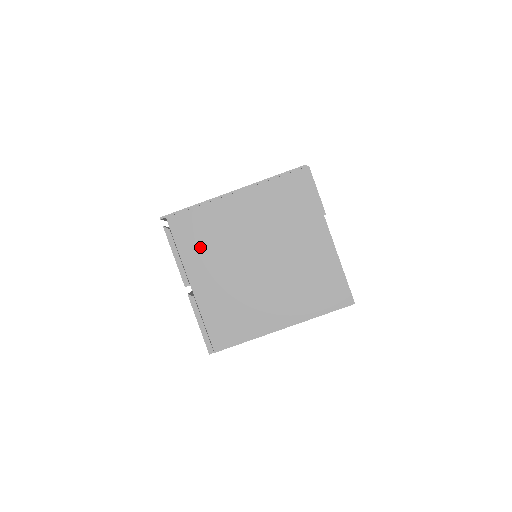
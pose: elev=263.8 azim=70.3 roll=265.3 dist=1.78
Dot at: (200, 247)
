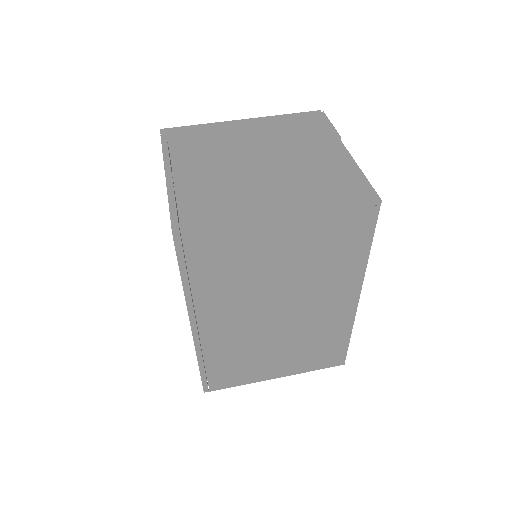
Dot at: (195, 149)
